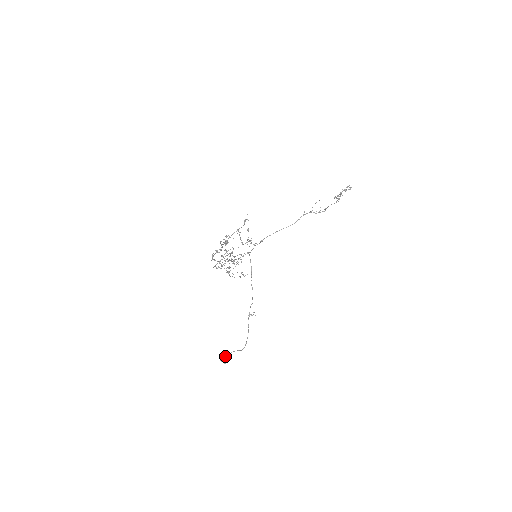
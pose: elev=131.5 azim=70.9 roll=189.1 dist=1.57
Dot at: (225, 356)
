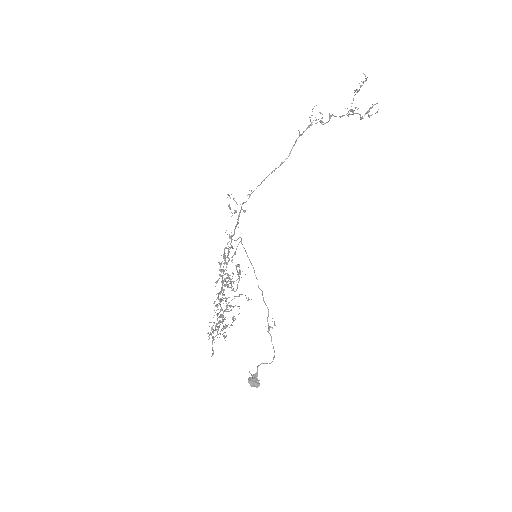
Dot at: (254, 380)
